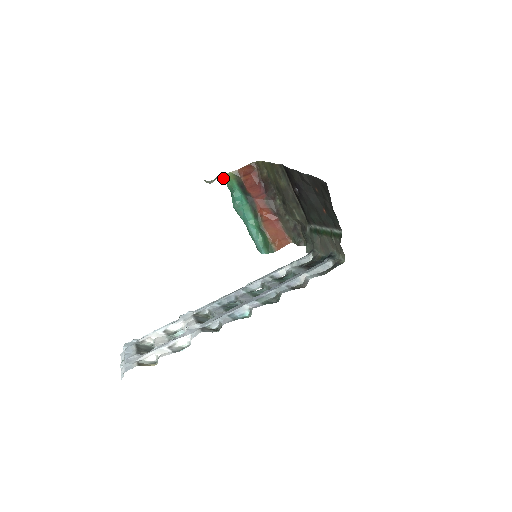
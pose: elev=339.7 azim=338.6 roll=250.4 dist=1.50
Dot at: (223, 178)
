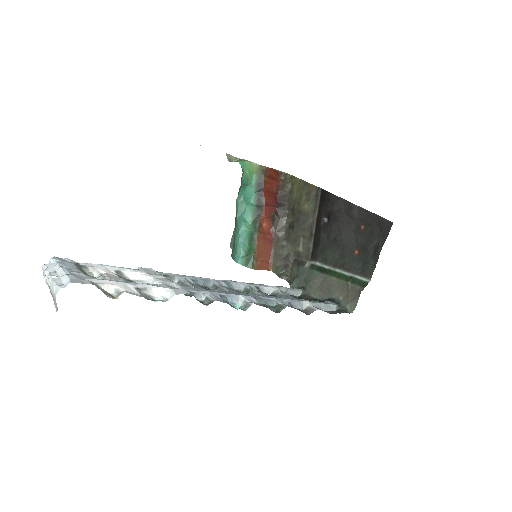
Dot at: (245, 165)
